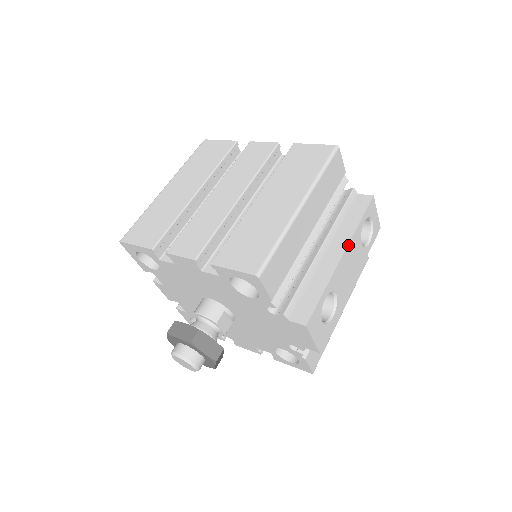
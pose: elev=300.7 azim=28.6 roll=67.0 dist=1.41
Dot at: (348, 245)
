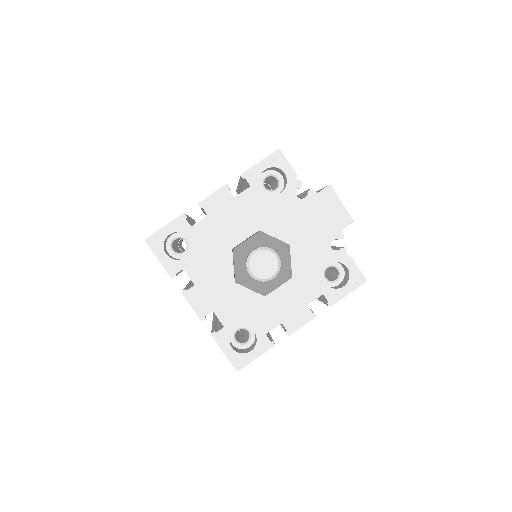
Dot at: occluded
